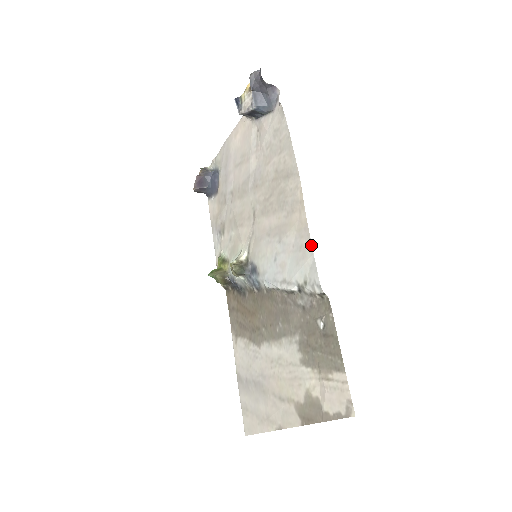
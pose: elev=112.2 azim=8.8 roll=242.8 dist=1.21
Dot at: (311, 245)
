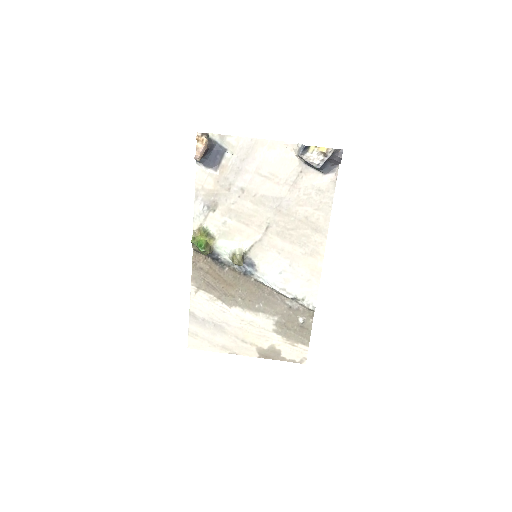
Dot at: occluded
